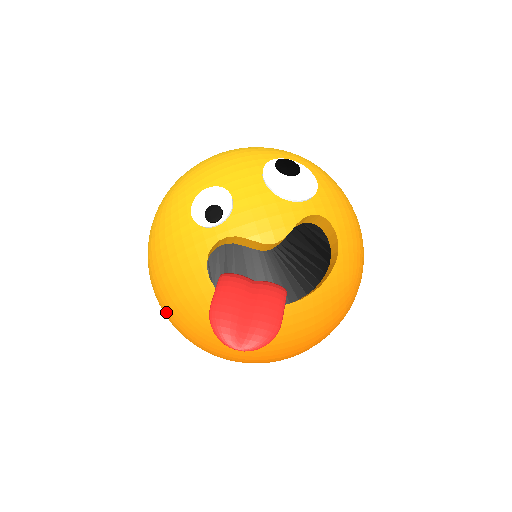
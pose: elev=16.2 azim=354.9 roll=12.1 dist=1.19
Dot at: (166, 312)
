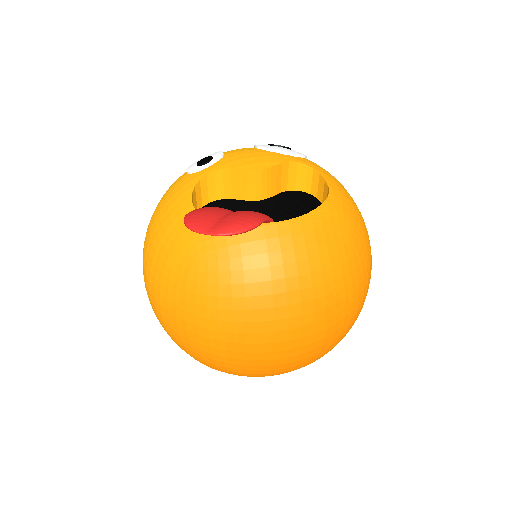
Dot at: (150, 282)
